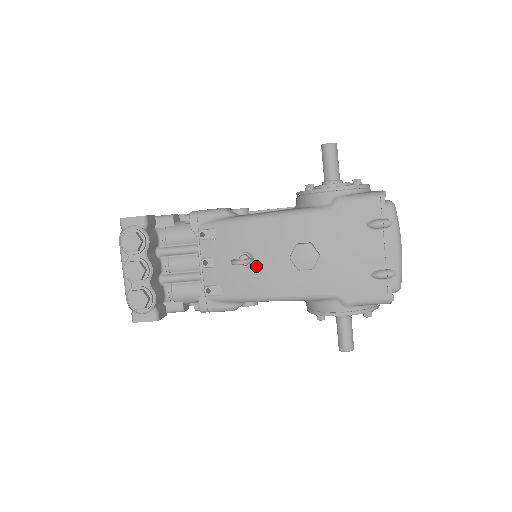
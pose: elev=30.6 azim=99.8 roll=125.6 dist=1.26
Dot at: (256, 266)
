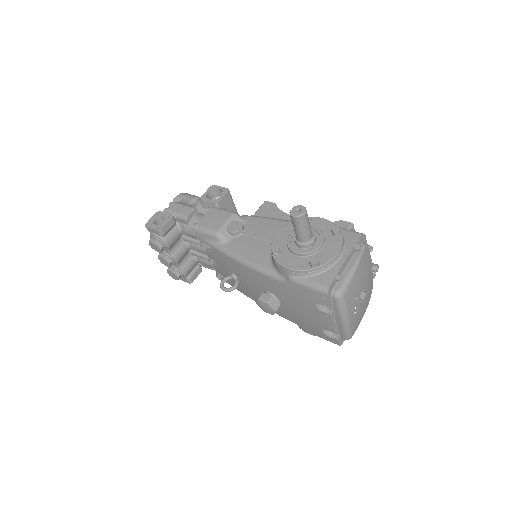
Dot at: (243, 284)
